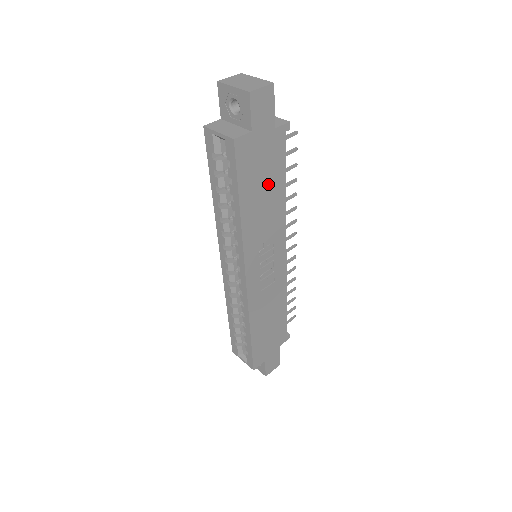
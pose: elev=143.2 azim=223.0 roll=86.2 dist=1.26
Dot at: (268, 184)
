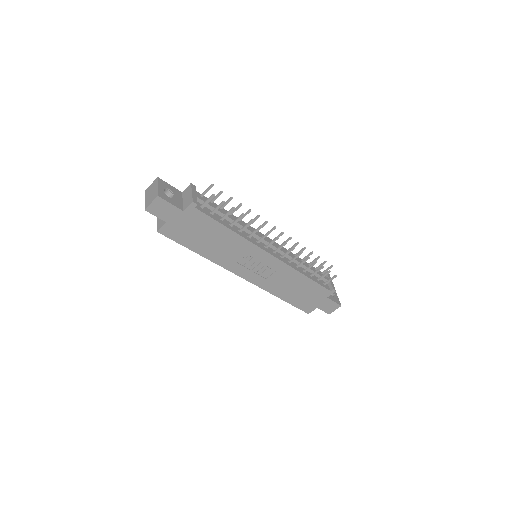
Dot at: (209, 234)
